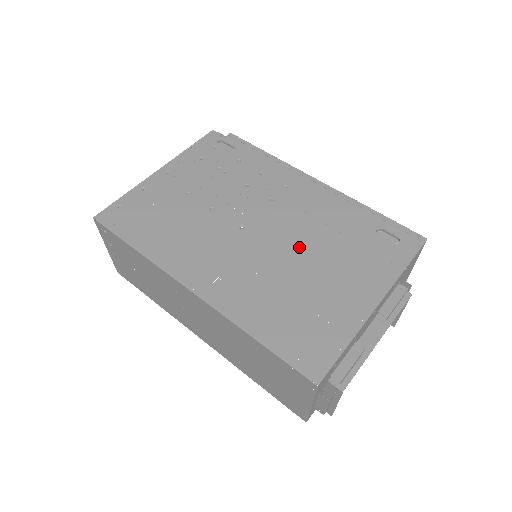
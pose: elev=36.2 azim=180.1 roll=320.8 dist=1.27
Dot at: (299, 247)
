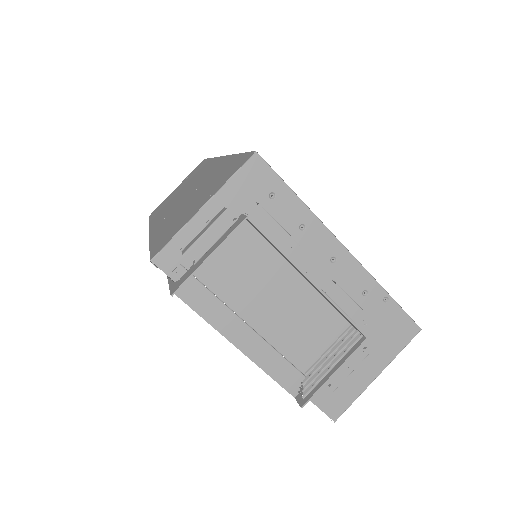
Dot at: occluded
